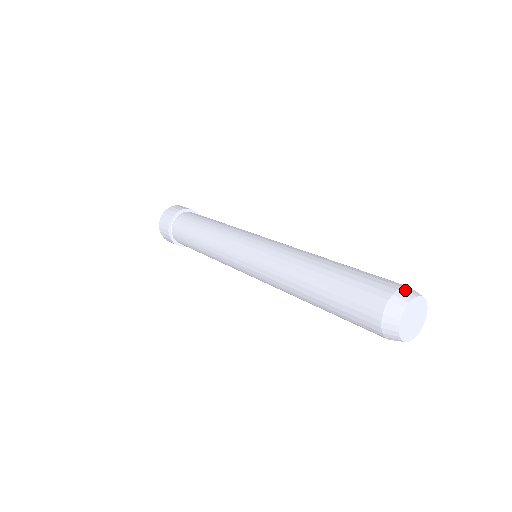
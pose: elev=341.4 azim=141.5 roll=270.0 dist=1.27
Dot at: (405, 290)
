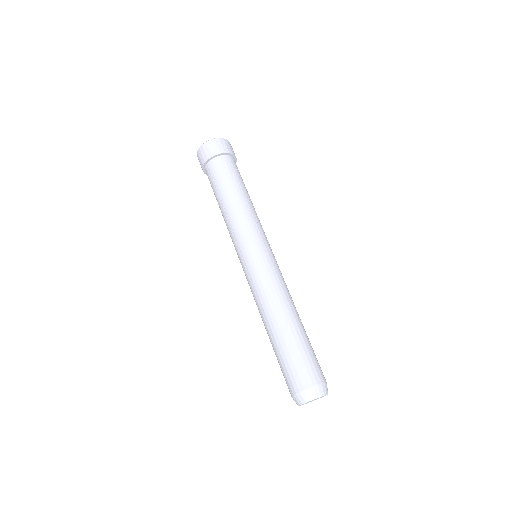
Dot at: (309, 392)
